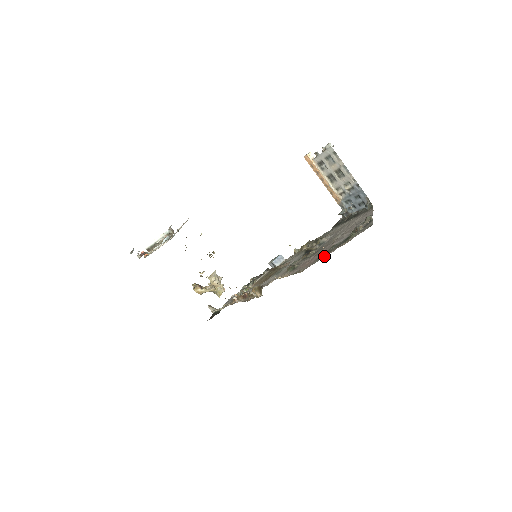
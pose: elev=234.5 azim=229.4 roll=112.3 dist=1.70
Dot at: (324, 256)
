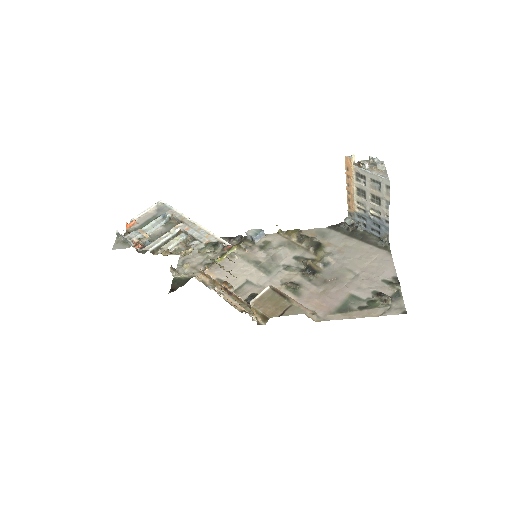
Dot at: (346, 316)
